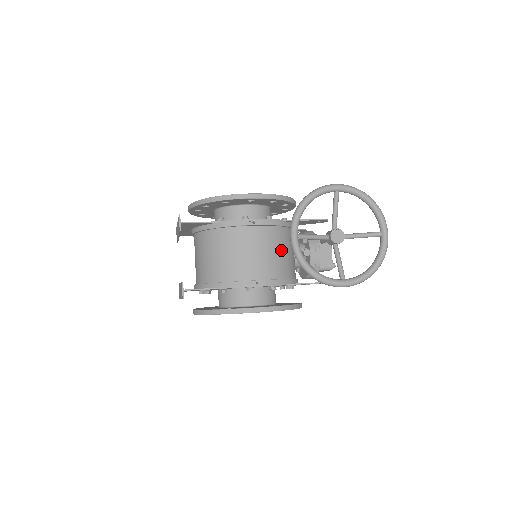
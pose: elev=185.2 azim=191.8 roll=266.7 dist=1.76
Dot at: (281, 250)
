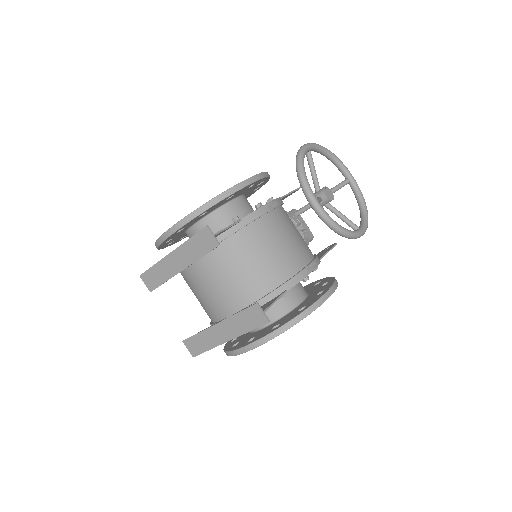
Dot at: occluded
